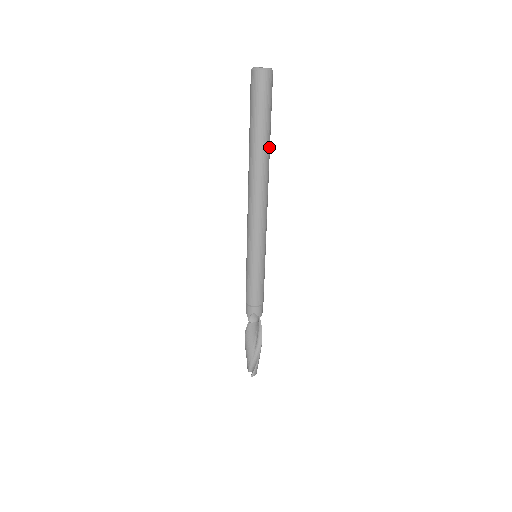
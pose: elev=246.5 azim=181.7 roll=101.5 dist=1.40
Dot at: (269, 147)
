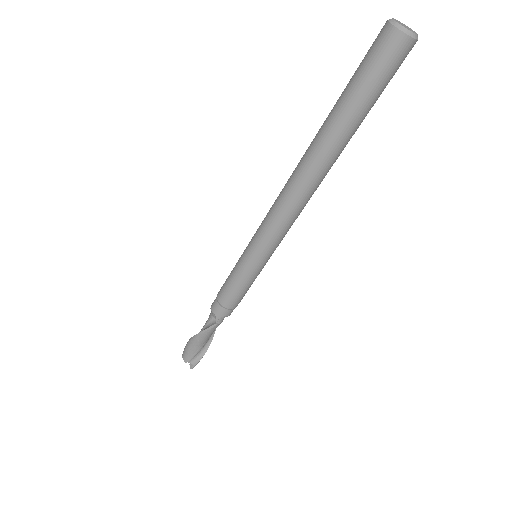
Dot at: occluded
